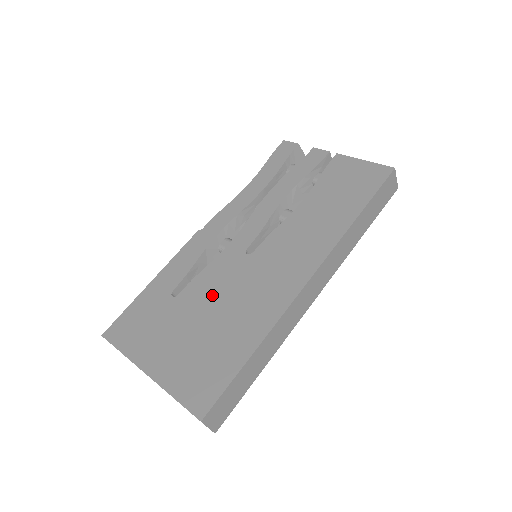
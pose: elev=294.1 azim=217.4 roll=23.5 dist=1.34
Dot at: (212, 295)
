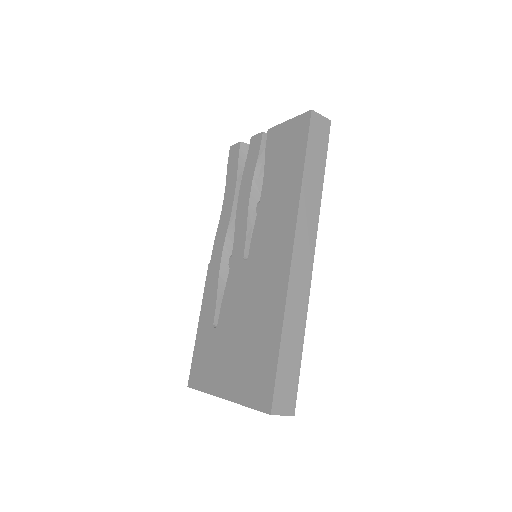
Dot at: (237, 310)
